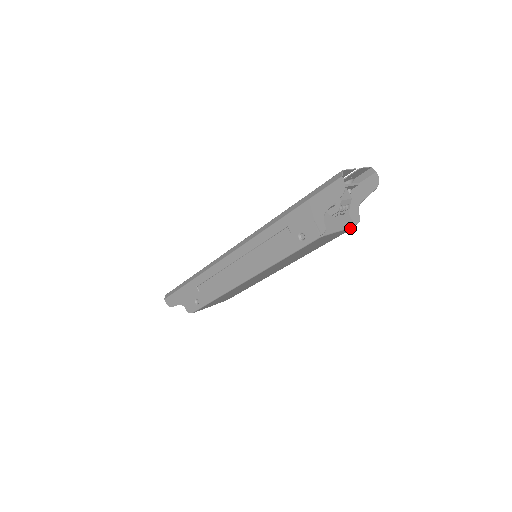
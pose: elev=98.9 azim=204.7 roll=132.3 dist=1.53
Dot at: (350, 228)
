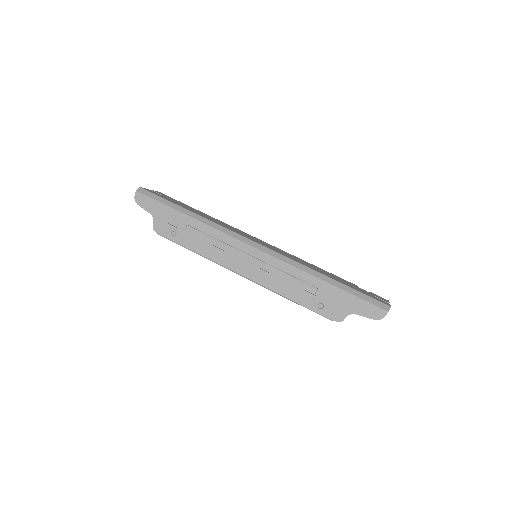
Dot at: occluded
